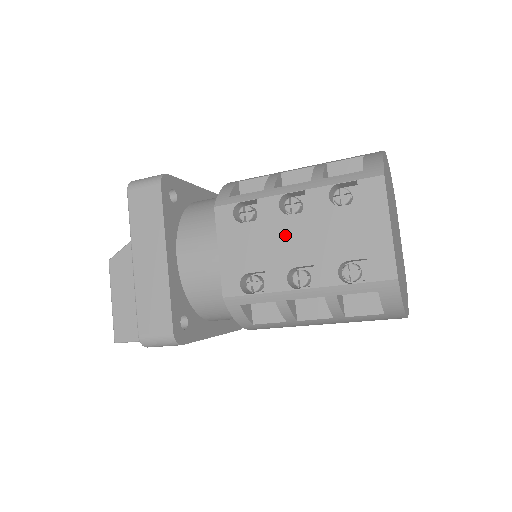
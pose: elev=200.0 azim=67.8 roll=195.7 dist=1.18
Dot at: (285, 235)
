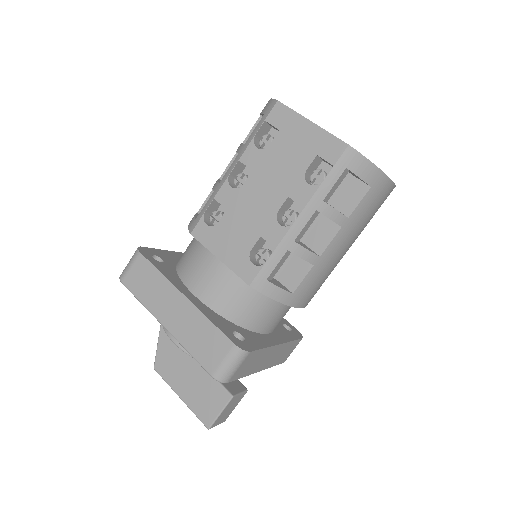
Dot at: (252, 200)
